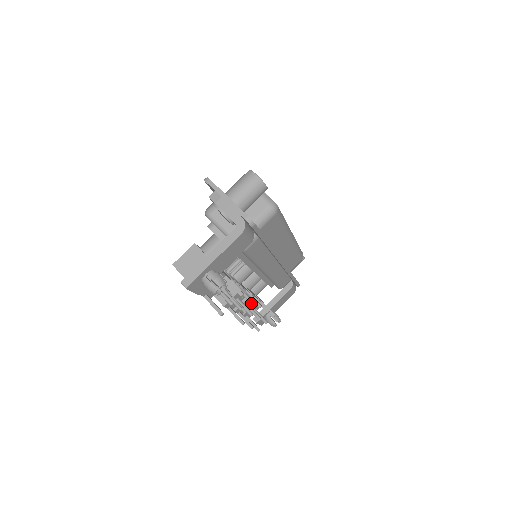
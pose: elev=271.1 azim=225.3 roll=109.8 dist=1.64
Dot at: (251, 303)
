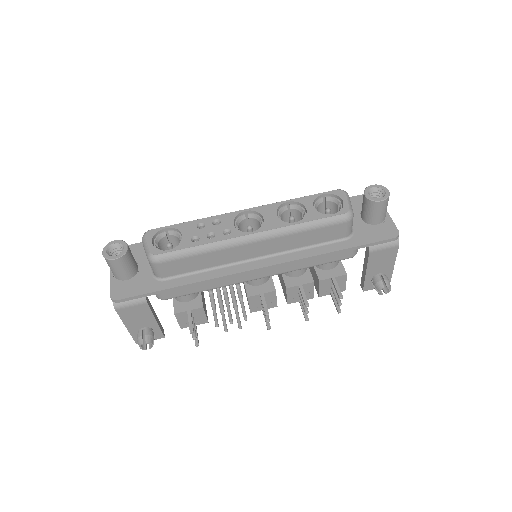
Dot at: (309, 288)
